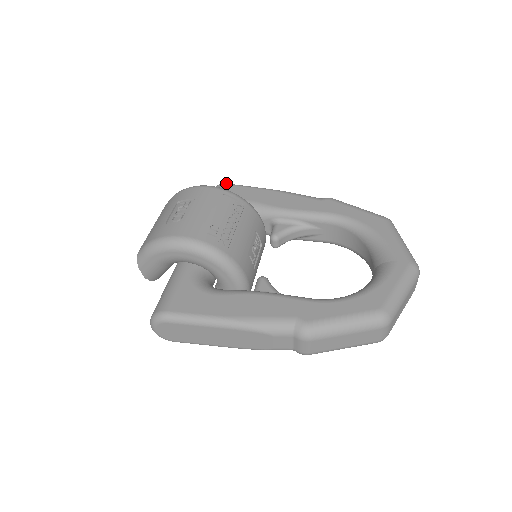
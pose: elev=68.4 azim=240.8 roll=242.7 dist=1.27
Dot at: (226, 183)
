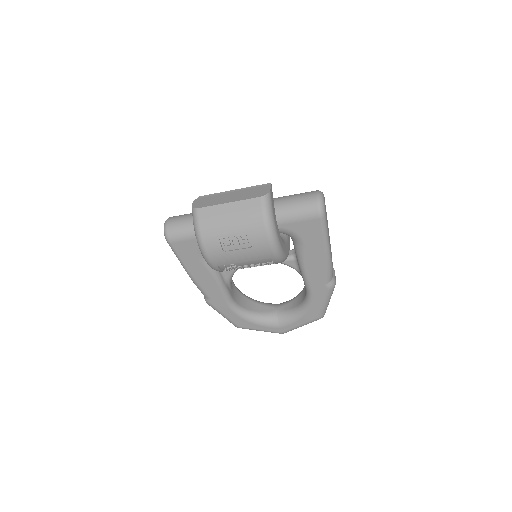
Dot at: (322, 218)
